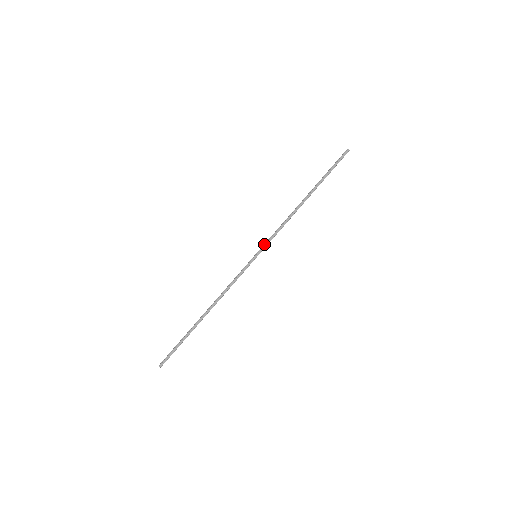
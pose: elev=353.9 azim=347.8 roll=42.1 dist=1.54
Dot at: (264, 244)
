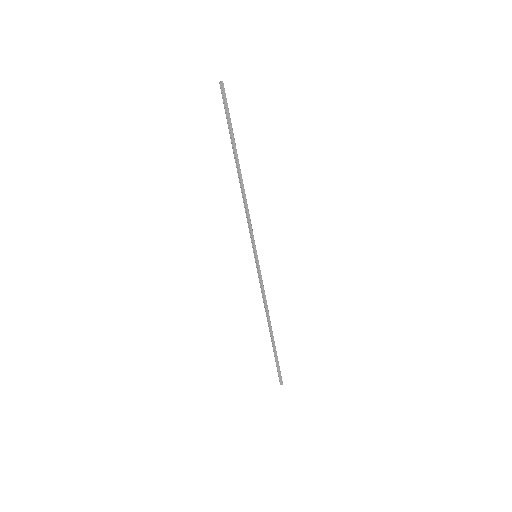
Dot at: (251, 241)
